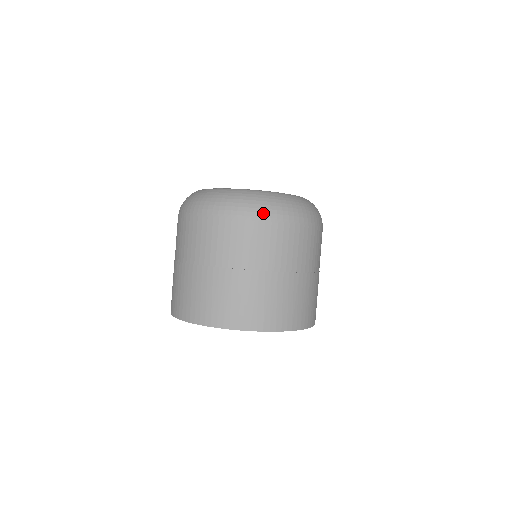
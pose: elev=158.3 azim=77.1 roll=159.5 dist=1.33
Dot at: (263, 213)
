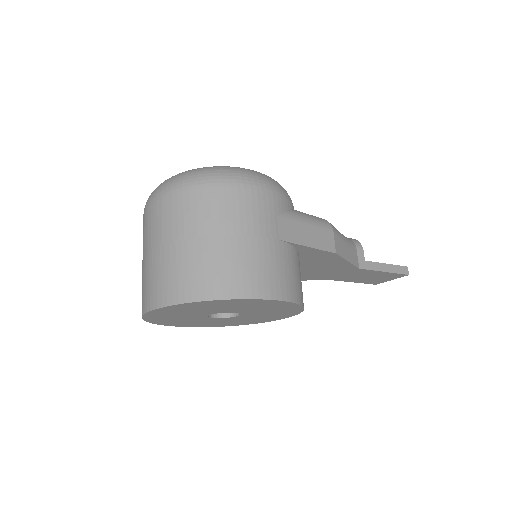
Dot at: (165, 189)
